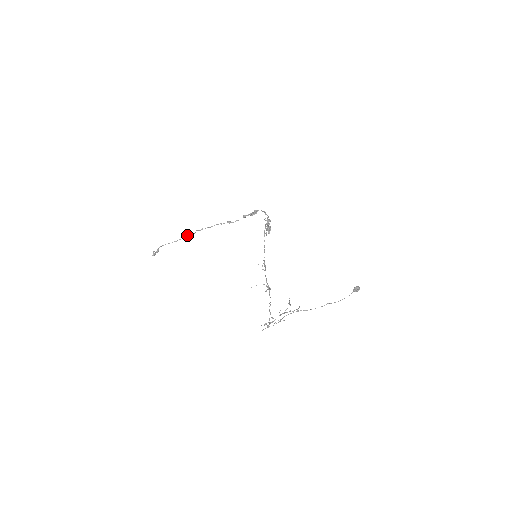
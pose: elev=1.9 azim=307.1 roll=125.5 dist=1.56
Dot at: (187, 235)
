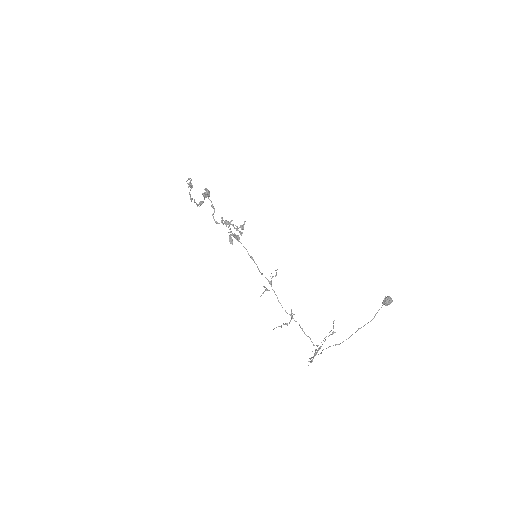
Dot at: (189, 184)
